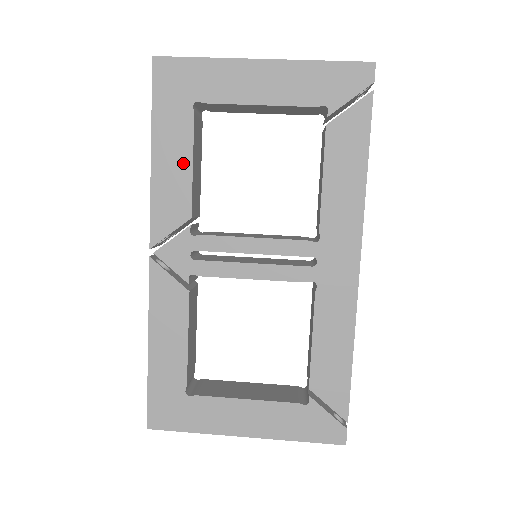
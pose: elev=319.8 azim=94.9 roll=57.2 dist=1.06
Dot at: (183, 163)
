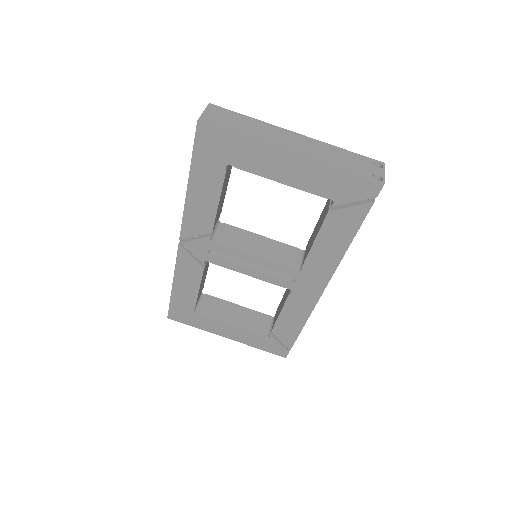
Dot at: (211, 200)
